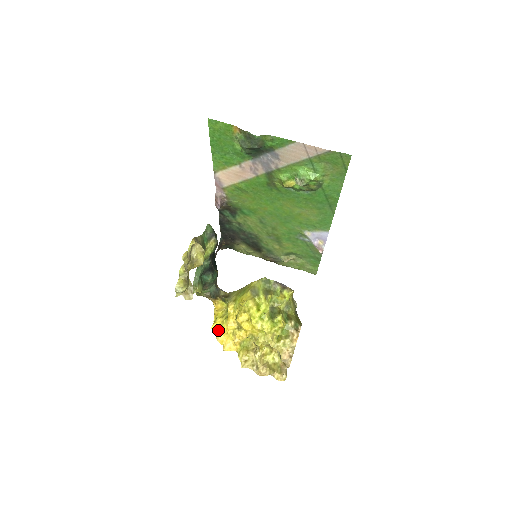
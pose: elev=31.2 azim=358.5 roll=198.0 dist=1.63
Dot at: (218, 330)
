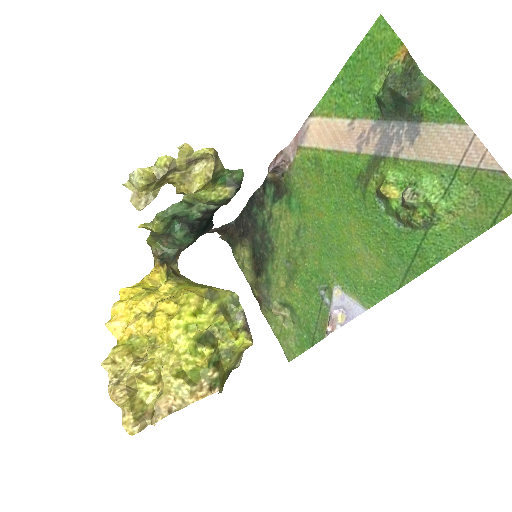
Dot at: (126, 297)
